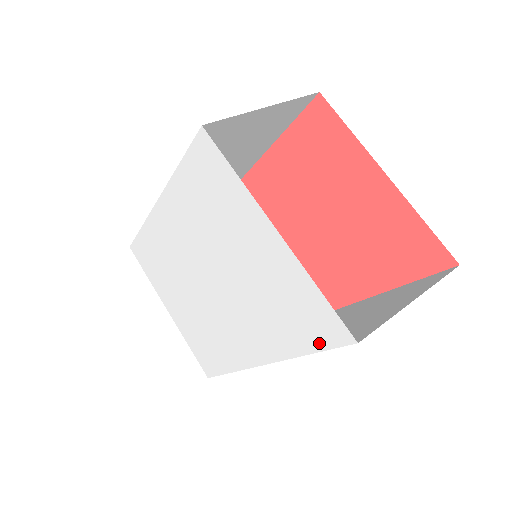
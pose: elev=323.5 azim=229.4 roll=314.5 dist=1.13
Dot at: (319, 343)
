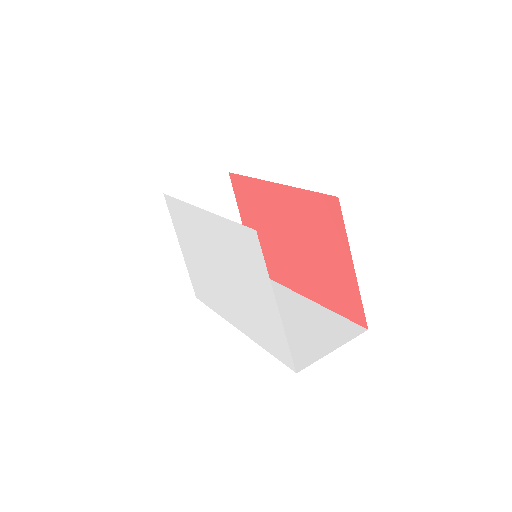
Dot at: (277, 355)
